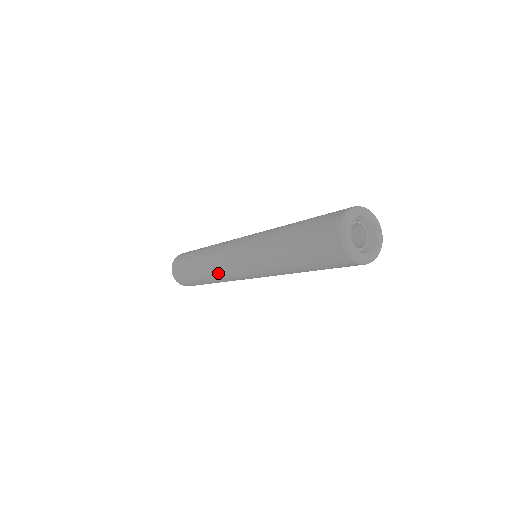
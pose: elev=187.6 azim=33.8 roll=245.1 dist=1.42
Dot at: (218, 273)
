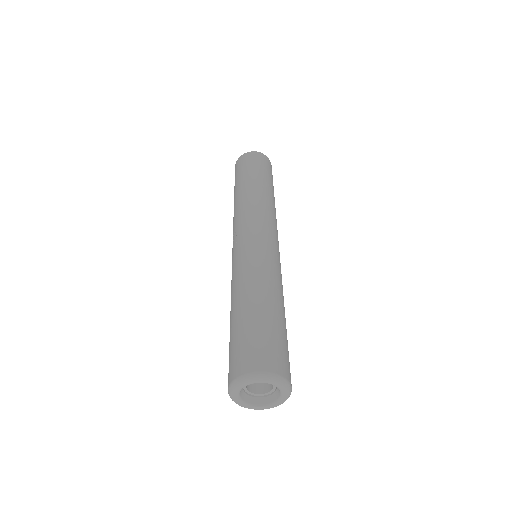
Dot at: occluded
